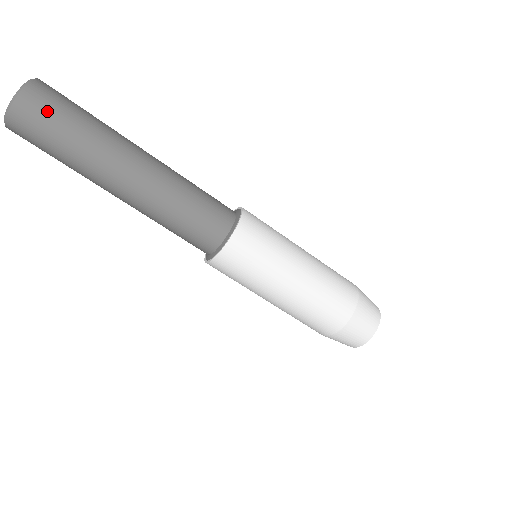
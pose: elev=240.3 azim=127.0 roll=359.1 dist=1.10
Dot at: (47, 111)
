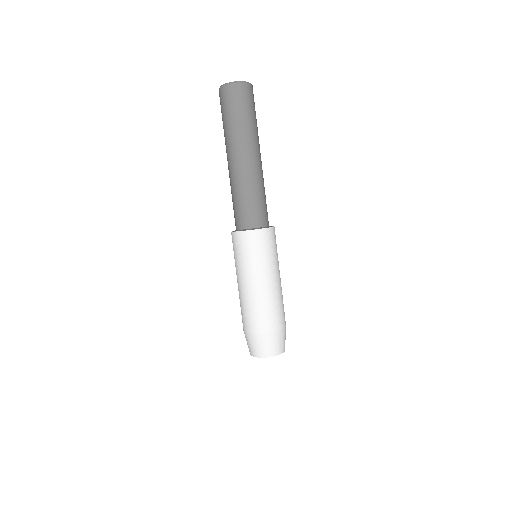
Dot at: (253, 100)
